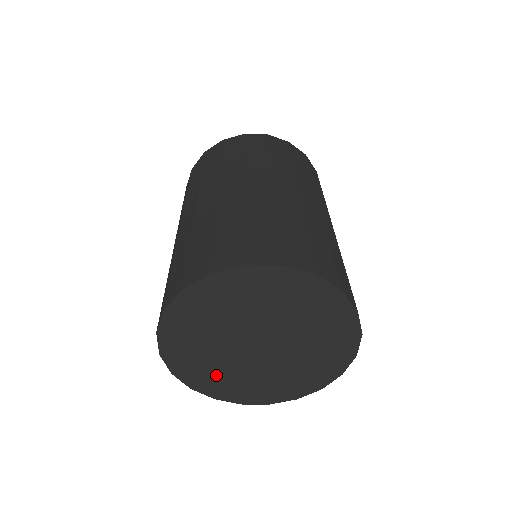
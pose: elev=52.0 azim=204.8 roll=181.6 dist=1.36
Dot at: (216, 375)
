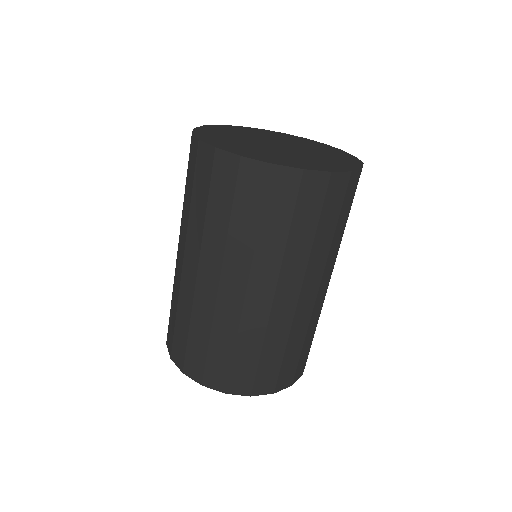
Dot at: (296, 160)
